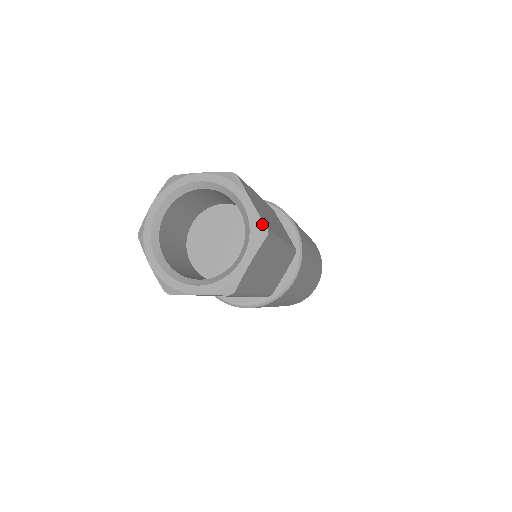
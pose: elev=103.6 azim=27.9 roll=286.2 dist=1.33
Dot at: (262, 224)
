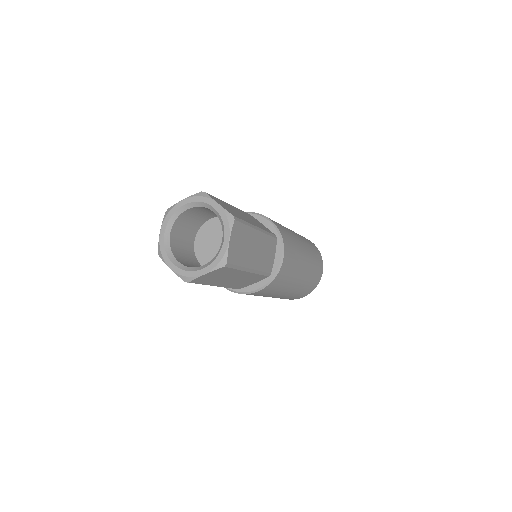
Dot at: (226, 258)
